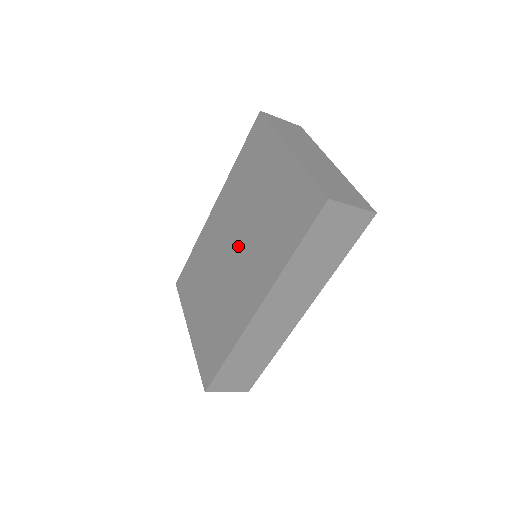
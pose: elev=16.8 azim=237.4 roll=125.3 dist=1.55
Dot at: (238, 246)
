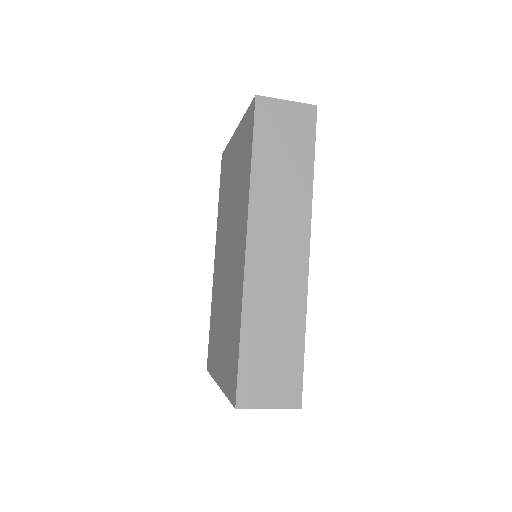
Dot at: (228, 242)
